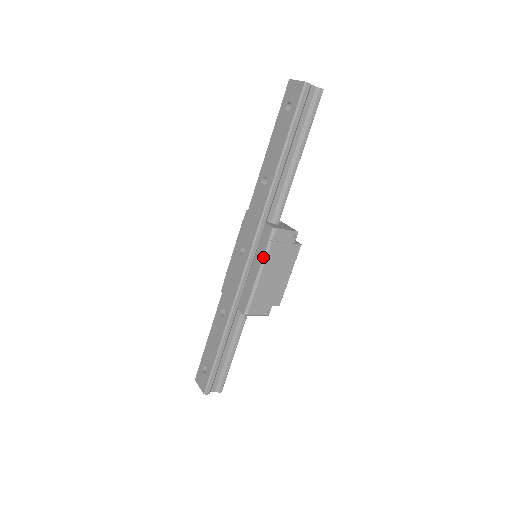
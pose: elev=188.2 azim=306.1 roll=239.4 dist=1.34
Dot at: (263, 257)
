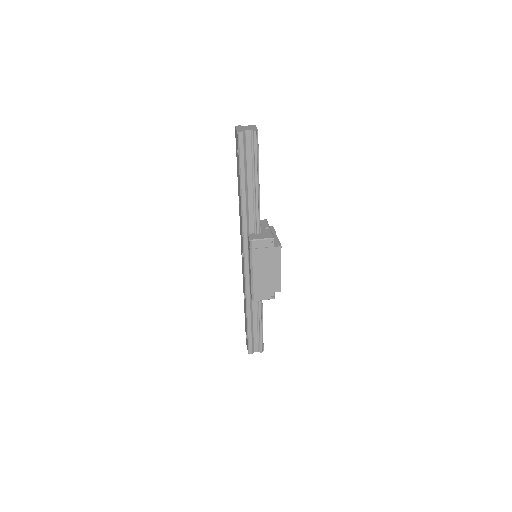
Dot at: (250, 261)
